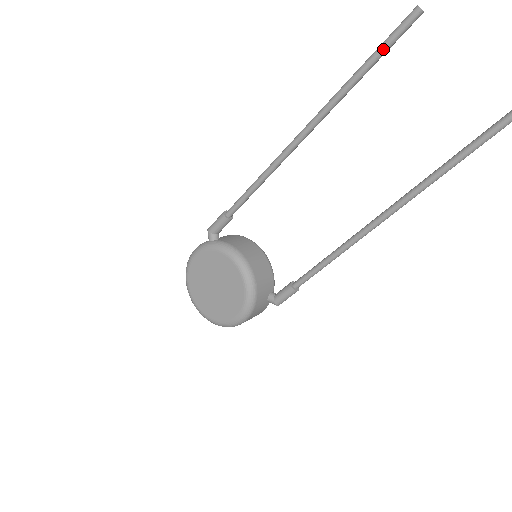
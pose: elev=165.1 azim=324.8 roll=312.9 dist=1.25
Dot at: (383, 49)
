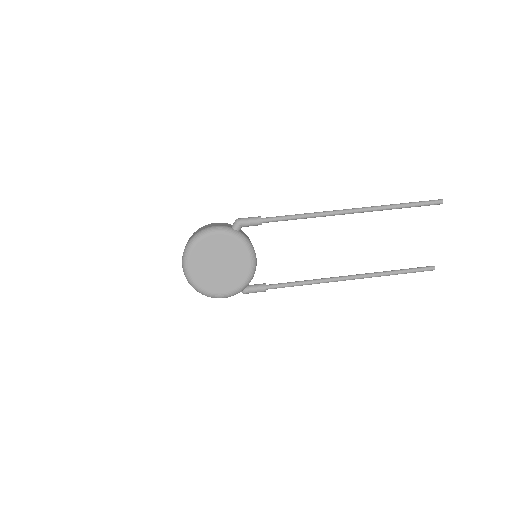
Dot at: (418, 205)
